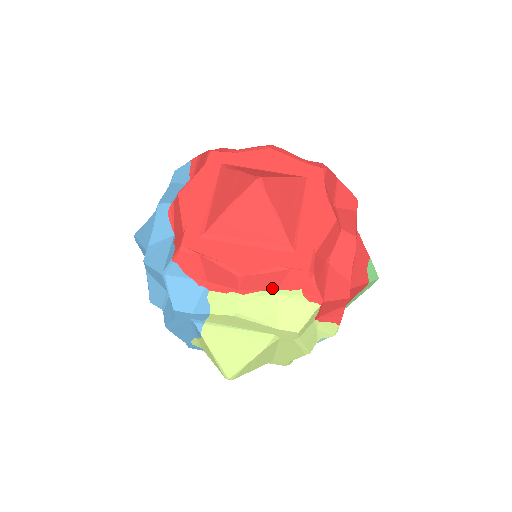
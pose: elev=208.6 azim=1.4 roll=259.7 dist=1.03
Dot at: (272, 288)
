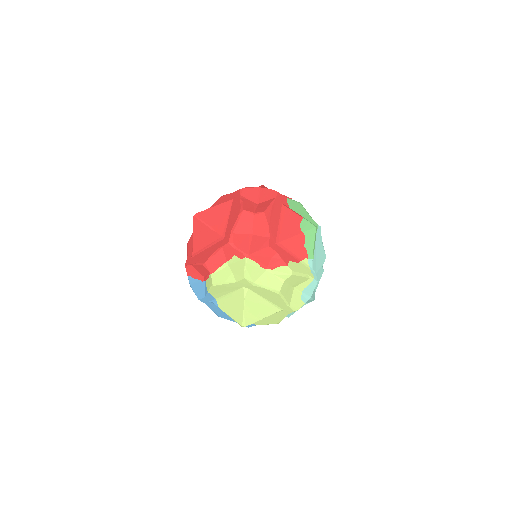
Dot at: (224, 262)
